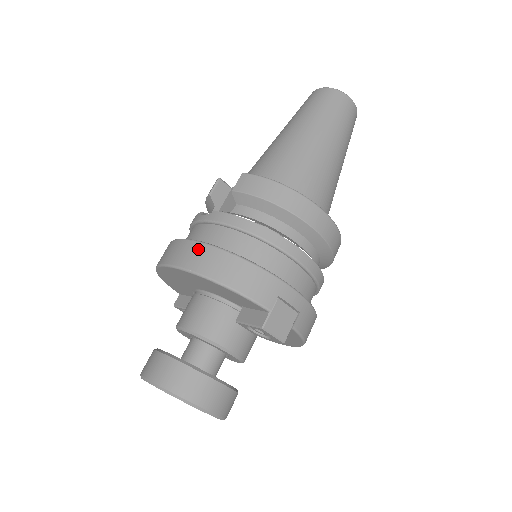
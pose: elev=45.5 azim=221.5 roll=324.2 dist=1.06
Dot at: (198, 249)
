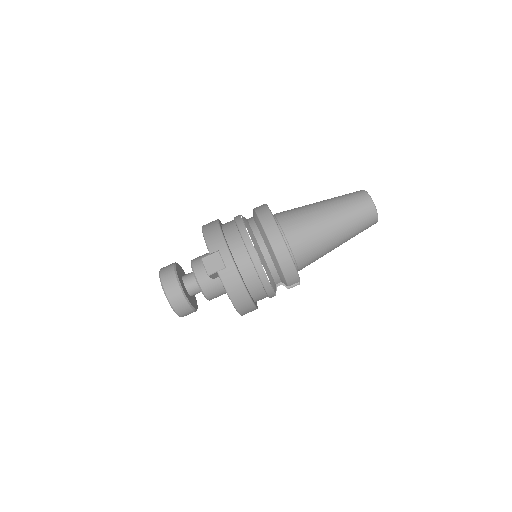
Dot at: occluded
